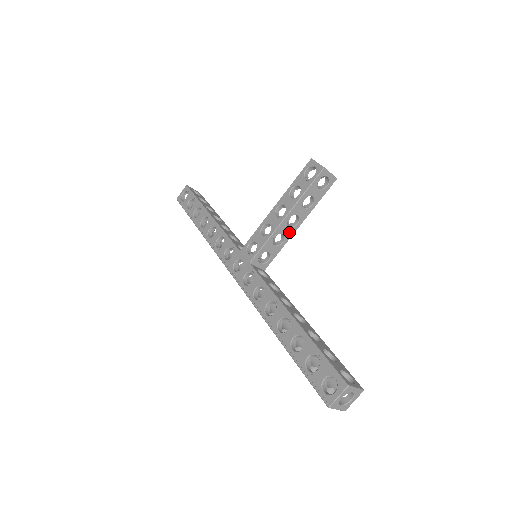
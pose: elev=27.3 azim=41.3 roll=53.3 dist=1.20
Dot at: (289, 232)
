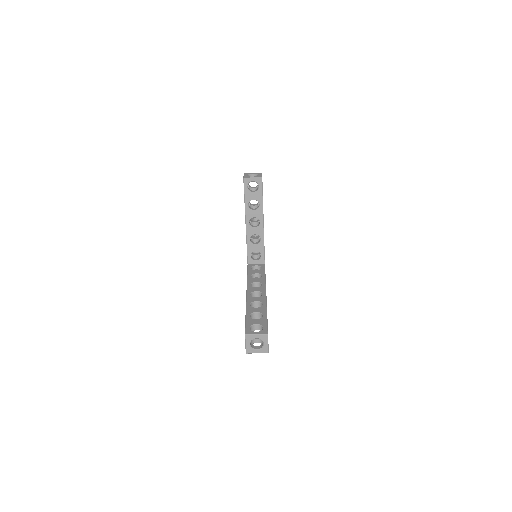
Dot at: (259, 231)
